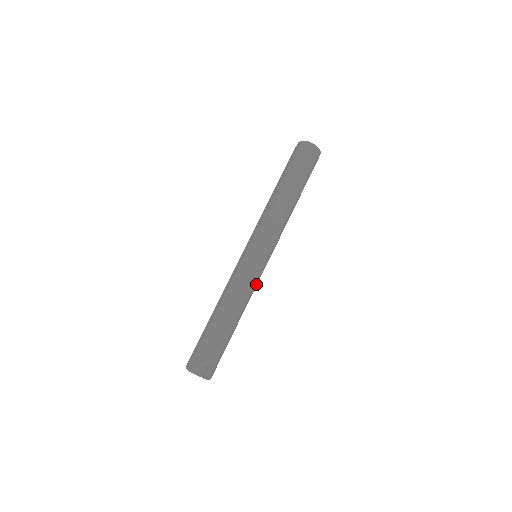
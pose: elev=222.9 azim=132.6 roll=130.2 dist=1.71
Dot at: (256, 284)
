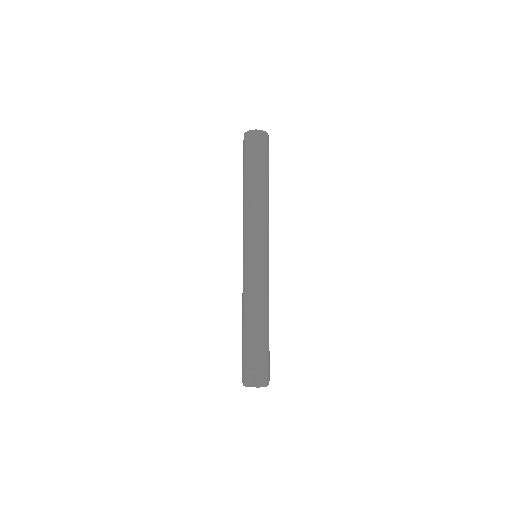
Dot at: (265, 281)
